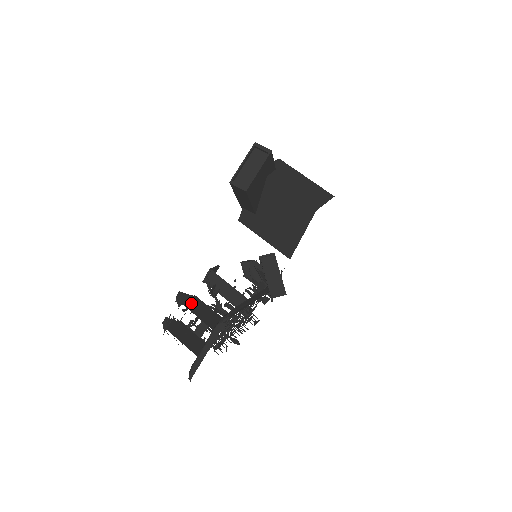
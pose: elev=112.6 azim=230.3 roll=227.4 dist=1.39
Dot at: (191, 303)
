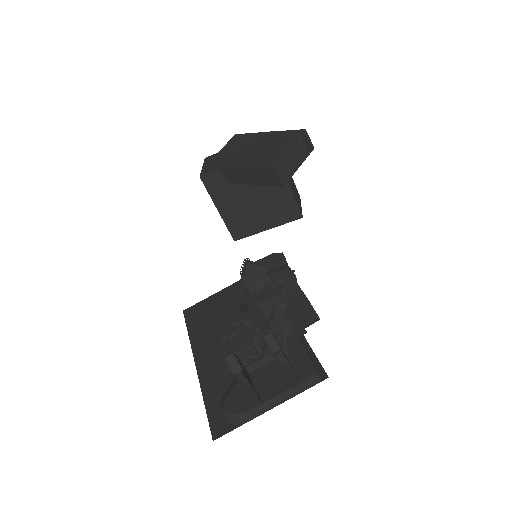
Dot at: occluded
